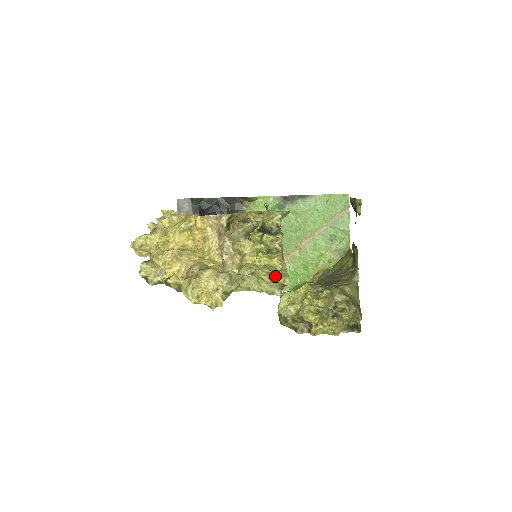
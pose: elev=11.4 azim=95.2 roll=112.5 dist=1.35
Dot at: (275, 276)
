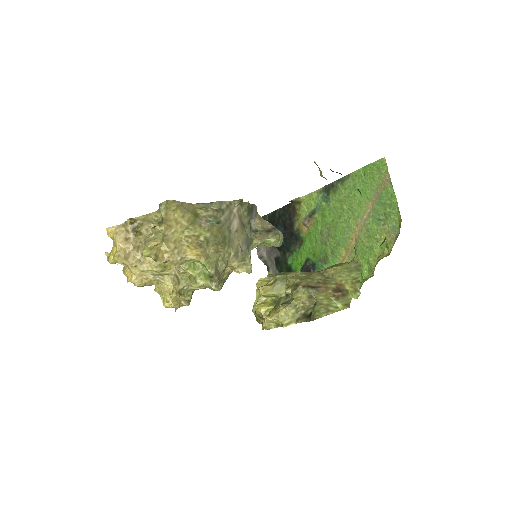
Dot at: (199, 268)
